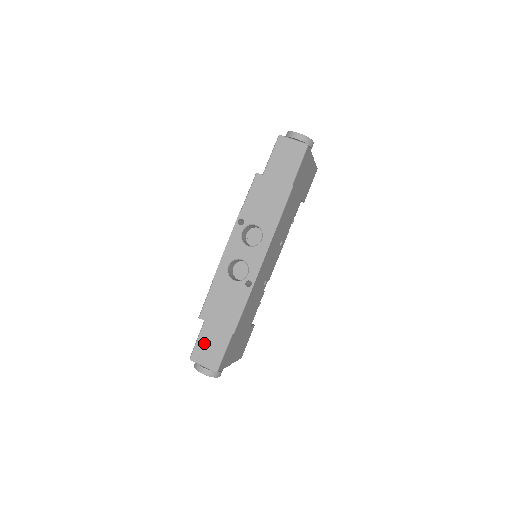
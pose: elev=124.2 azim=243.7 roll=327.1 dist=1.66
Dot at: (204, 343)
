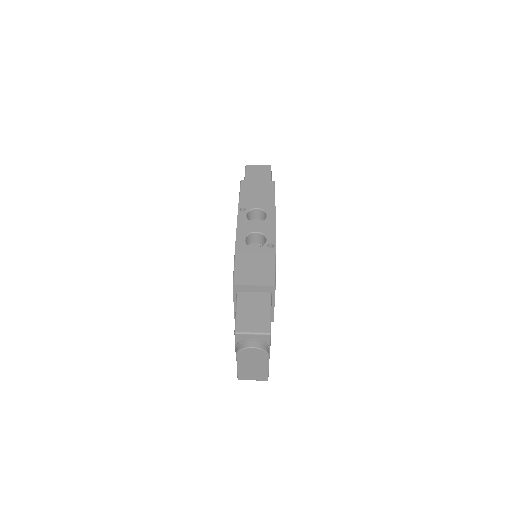
Dot at: (245, 312)
